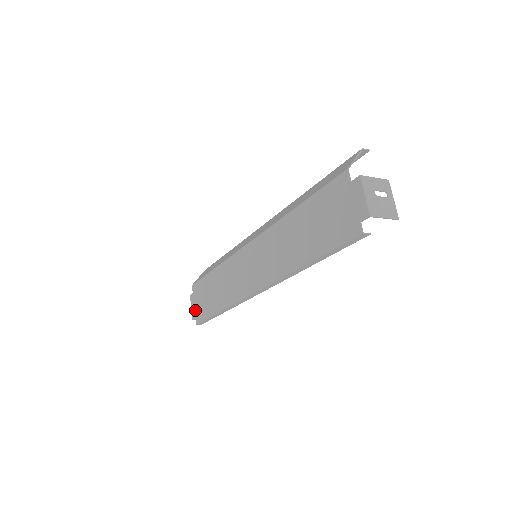
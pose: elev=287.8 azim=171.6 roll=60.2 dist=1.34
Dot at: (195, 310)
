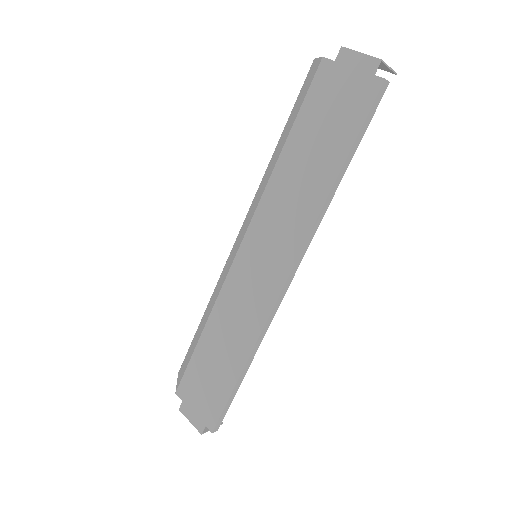
Dot at: (199, 416)
